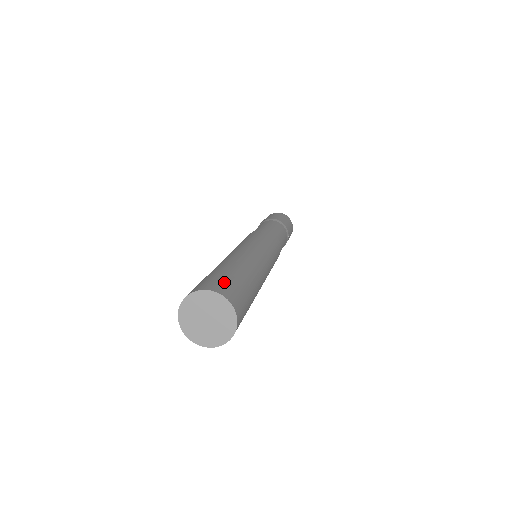
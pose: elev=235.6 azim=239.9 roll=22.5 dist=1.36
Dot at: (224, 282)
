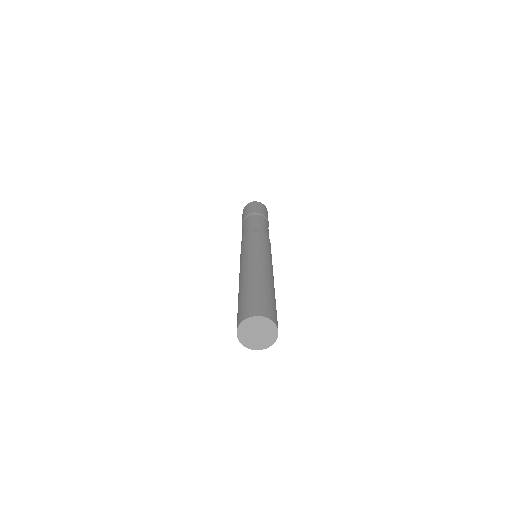
Dot at: (272, 310)
